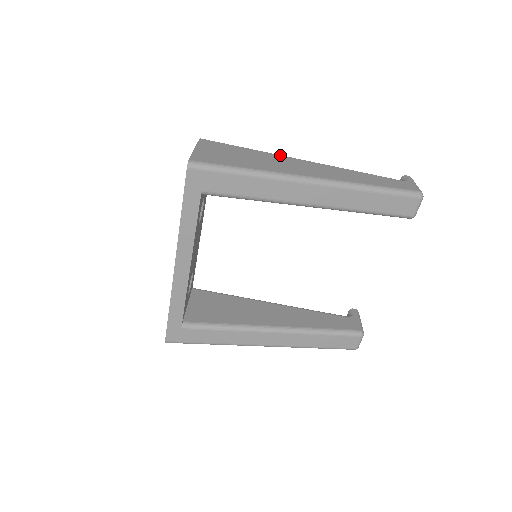
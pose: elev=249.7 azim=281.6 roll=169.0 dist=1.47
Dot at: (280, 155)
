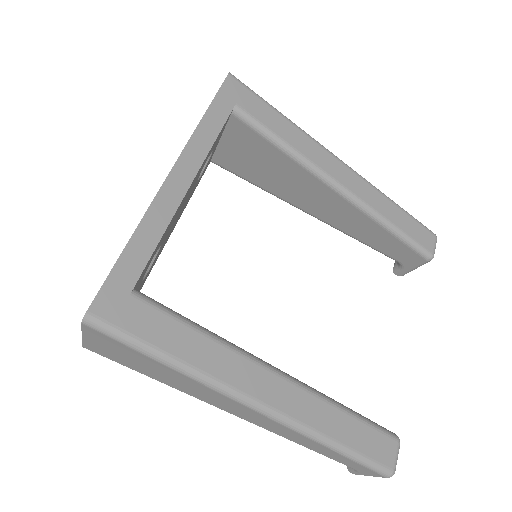
Dot at: occluded
